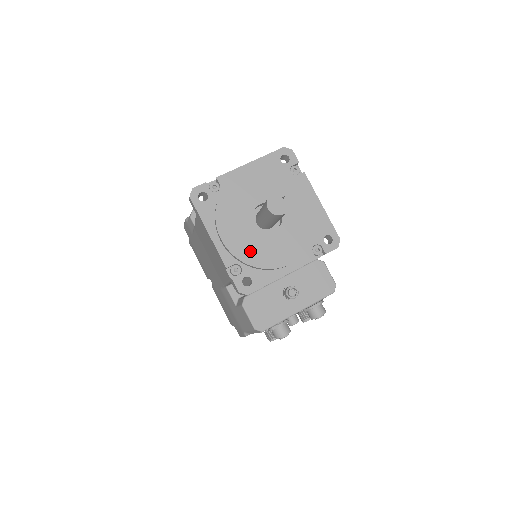
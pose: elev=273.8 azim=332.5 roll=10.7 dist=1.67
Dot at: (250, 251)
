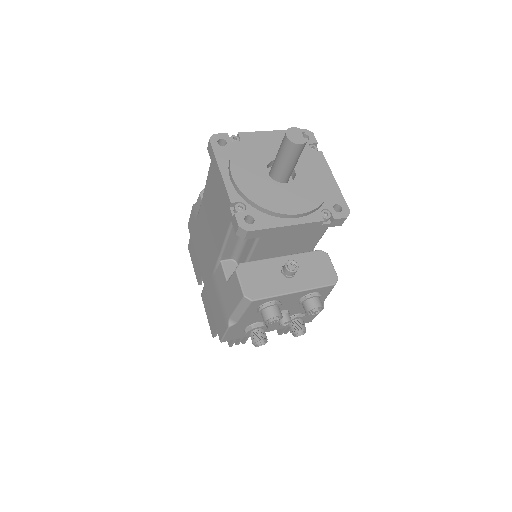
Dot at: (258, 192)
